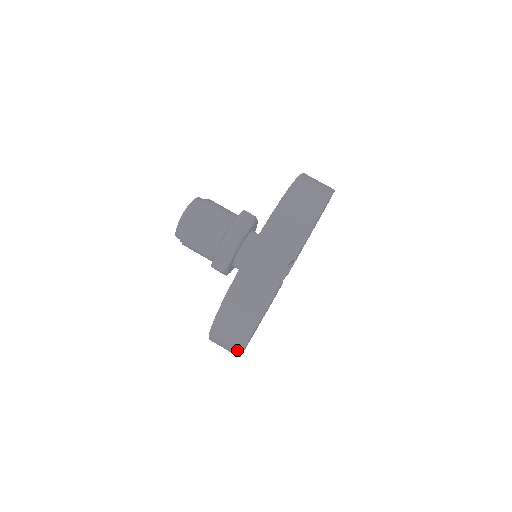
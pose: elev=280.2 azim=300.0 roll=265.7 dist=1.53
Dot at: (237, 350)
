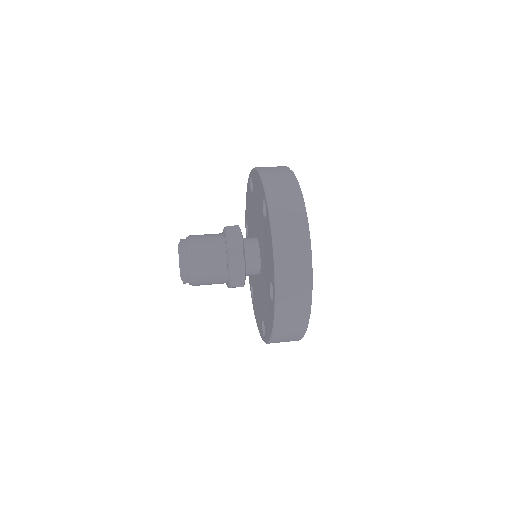
Dot at: (306, 253)
